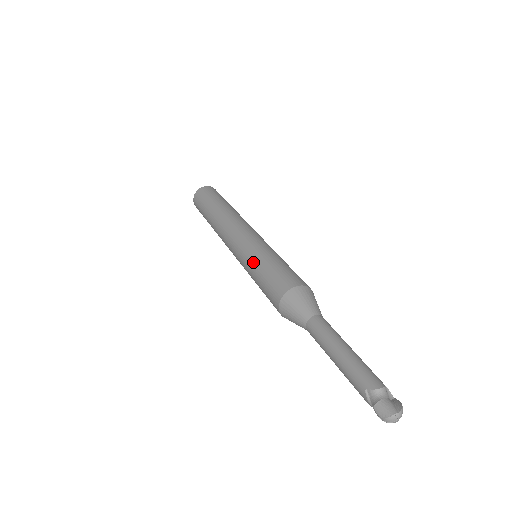
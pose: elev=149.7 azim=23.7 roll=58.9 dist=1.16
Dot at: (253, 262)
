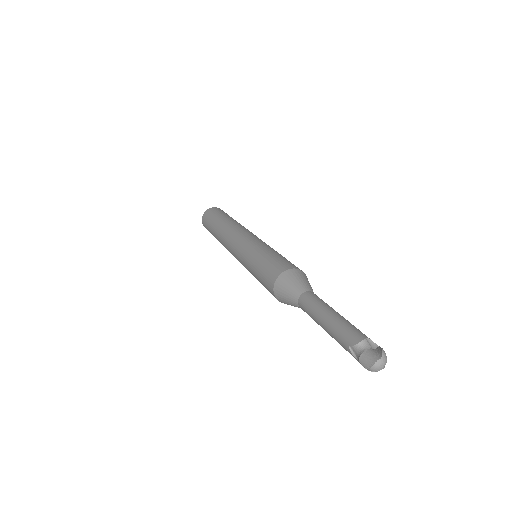
Dot at: (249, 264)
